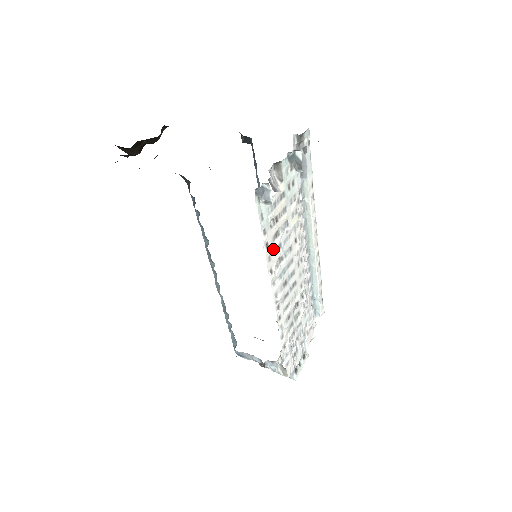
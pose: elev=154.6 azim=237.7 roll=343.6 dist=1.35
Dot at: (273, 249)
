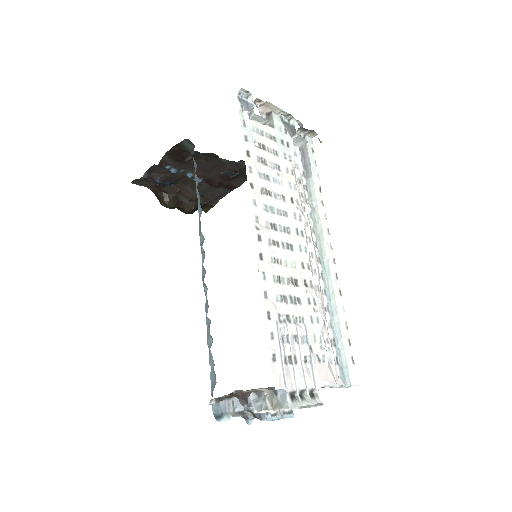
Dot at: (257, 170)
